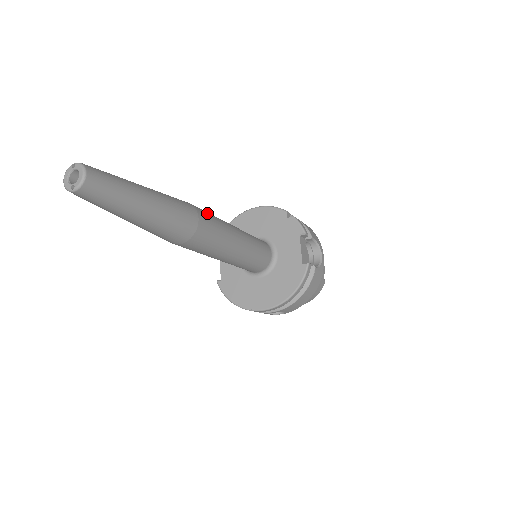
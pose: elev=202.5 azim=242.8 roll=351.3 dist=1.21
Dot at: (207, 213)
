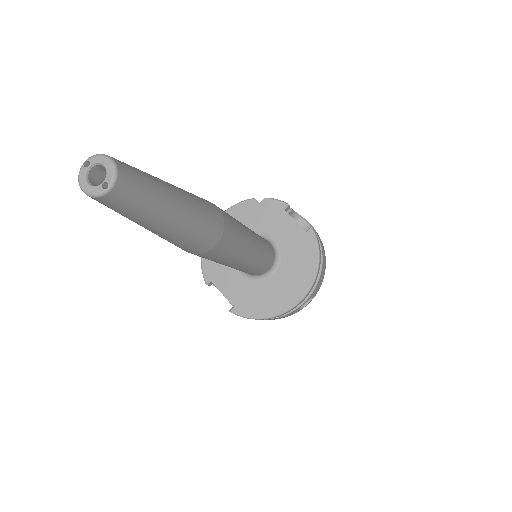
Dot at: occluded
